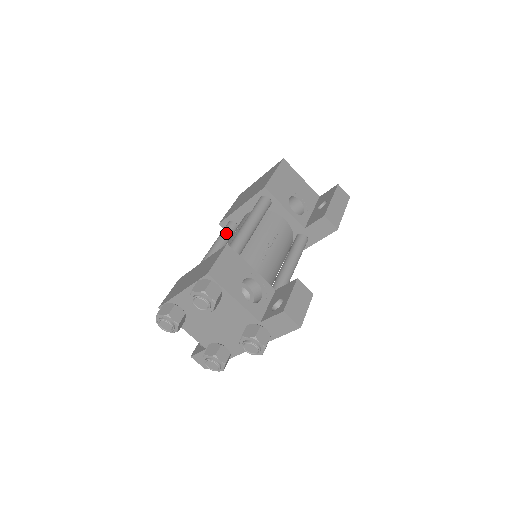
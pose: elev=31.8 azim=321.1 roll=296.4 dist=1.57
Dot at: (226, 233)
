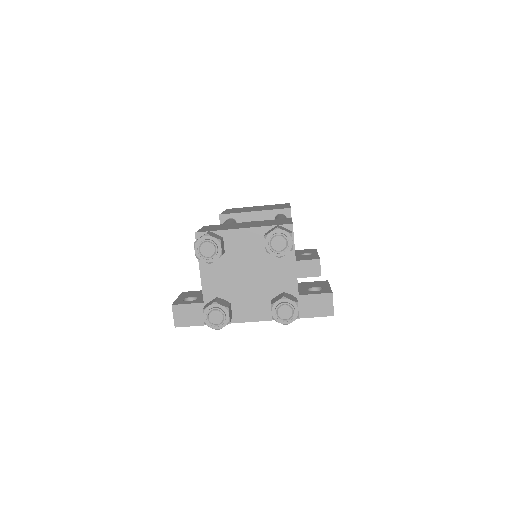
Dot at: occluded
